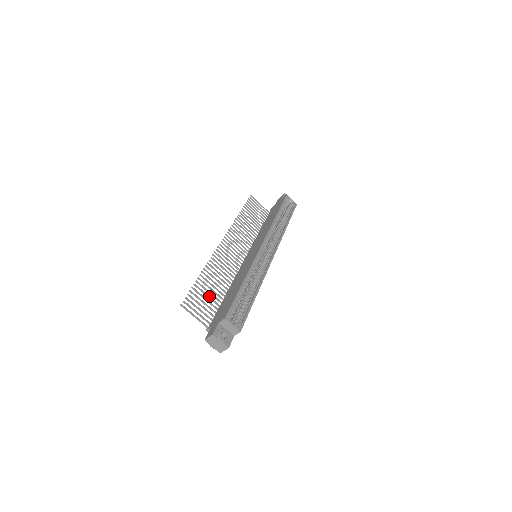
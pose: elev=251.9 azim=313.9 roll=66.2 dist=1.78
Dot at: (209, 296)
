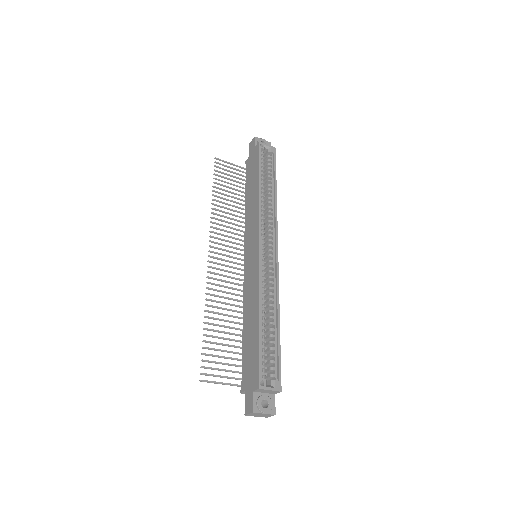
Dot at: (225, 344)
